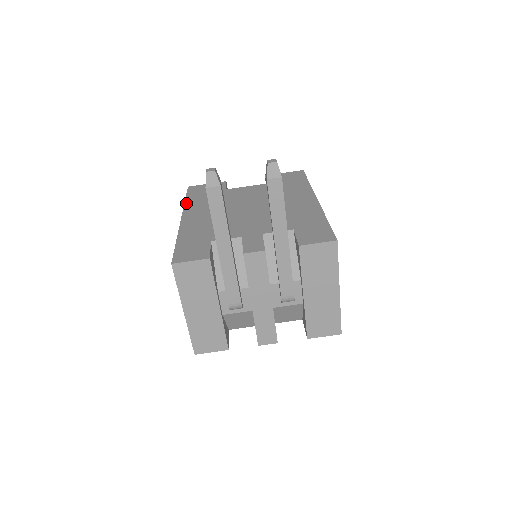
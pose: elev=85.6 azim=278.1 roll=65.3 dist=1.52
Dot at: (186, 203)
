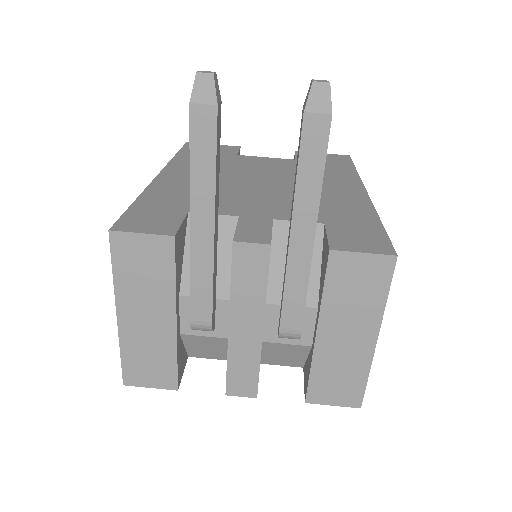
Dot at: (174, 158)
